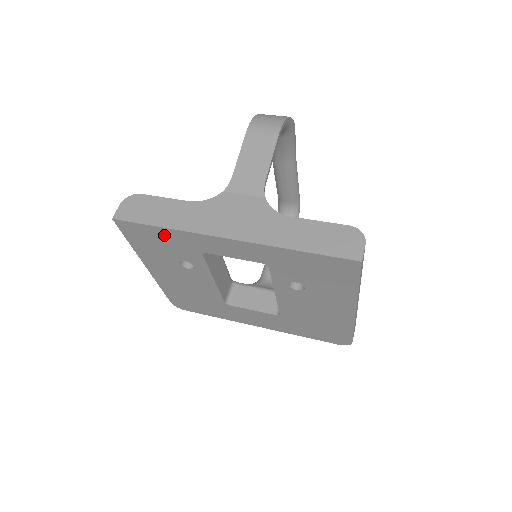
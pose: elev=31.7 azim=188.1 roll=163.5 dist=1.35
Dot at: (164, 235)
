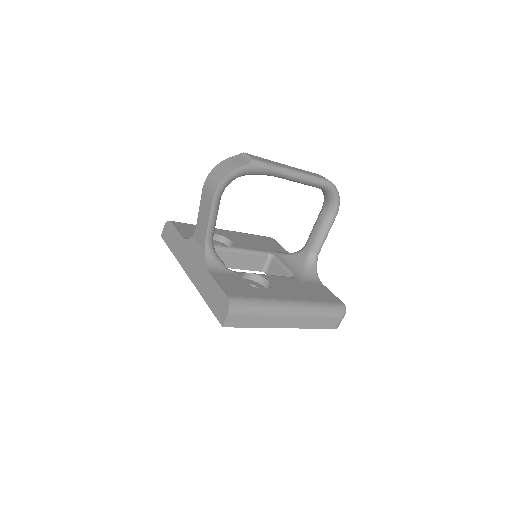
Dot at: occluded
